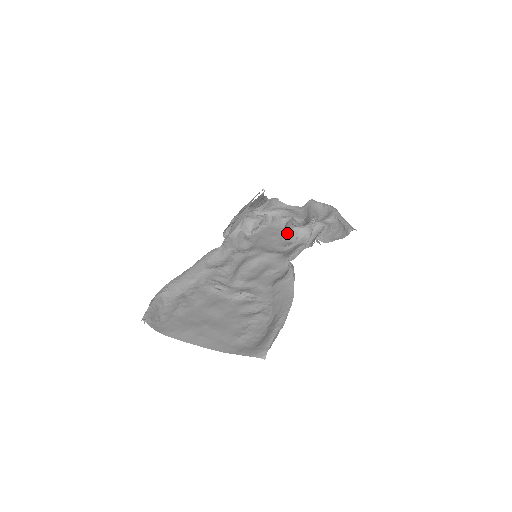
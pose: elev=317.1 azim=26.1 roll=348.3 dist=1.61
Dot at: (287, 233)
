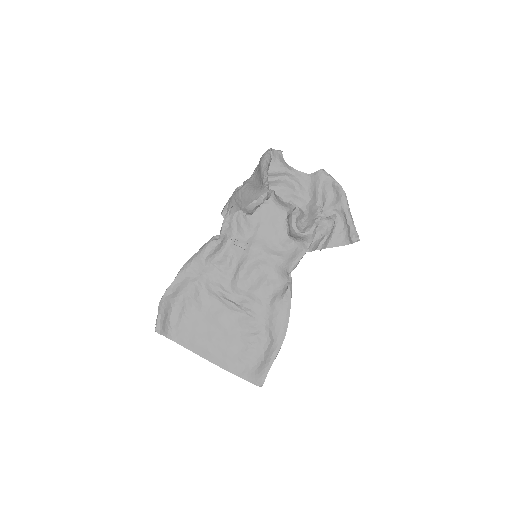
Dot at: (289, 232)
